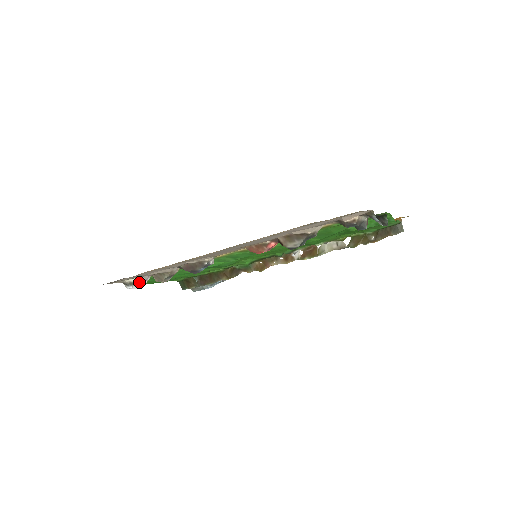
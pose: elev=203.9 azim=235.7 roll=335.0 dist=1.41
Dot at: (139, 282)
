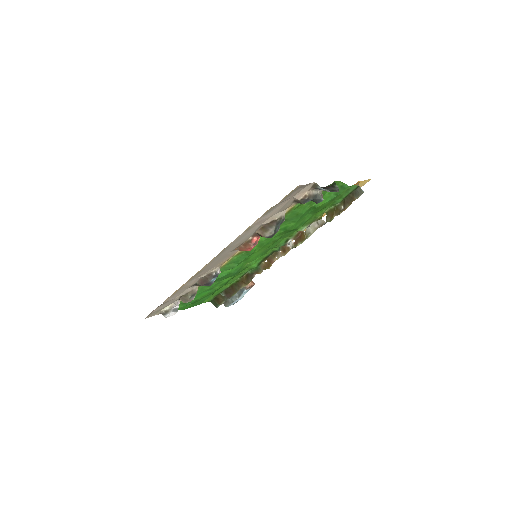
Dot at: (172, 308)
